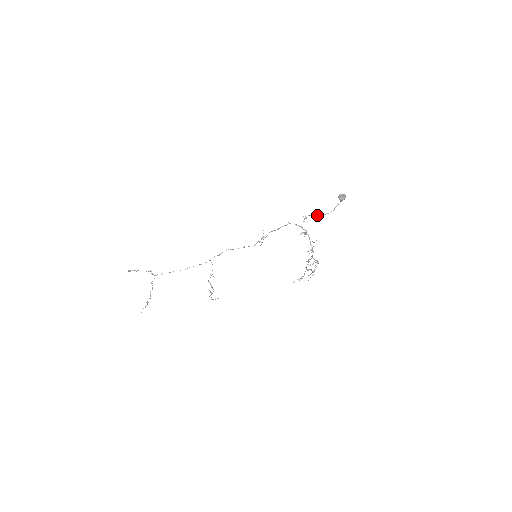
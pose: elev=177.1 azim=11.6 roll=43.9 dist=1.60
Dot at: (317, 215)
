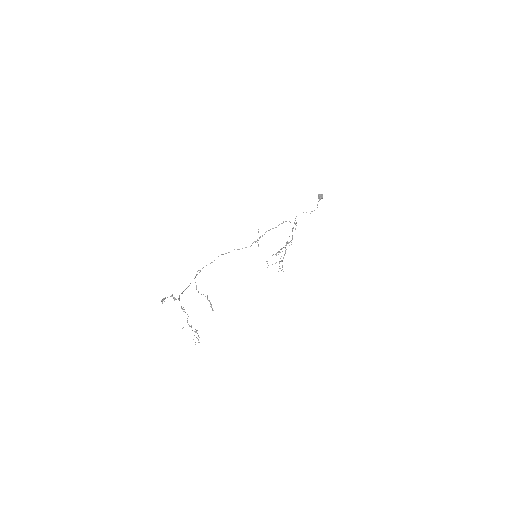
Dot at: occluded
